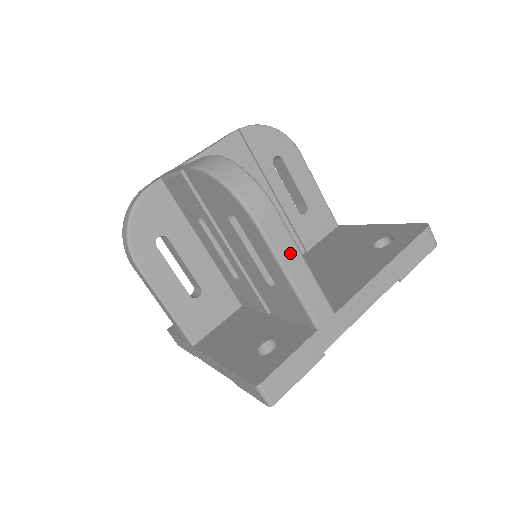
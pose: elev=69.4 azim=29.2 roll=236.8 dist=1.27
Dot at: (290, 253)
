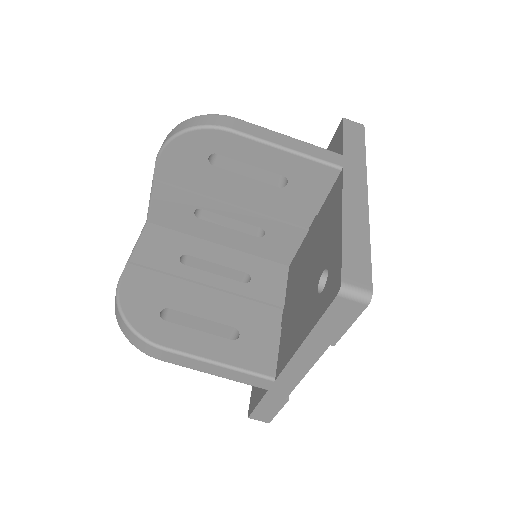
Dot at: (198, 365)
